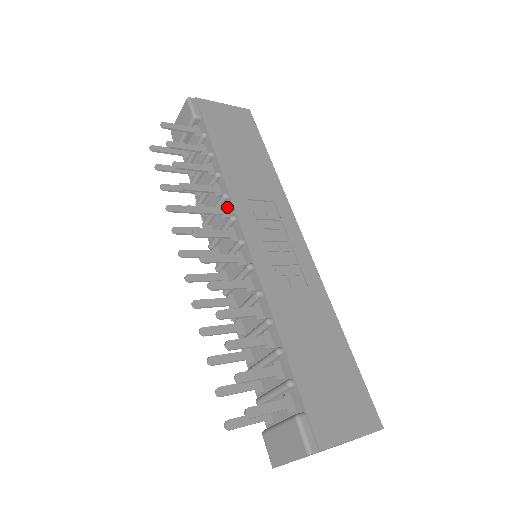
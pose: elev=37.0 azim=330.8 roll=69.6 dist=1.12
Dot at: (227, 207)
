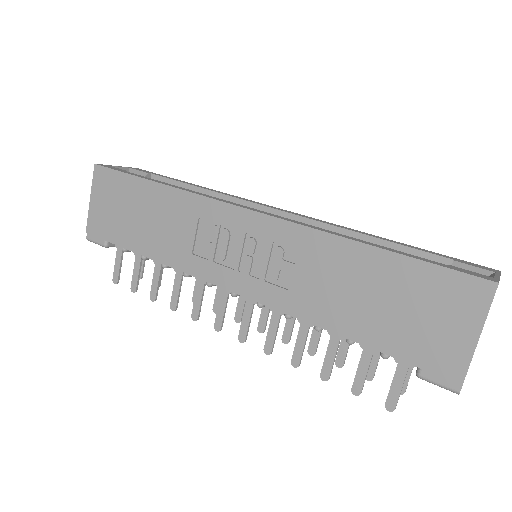
Dot at: occluded
